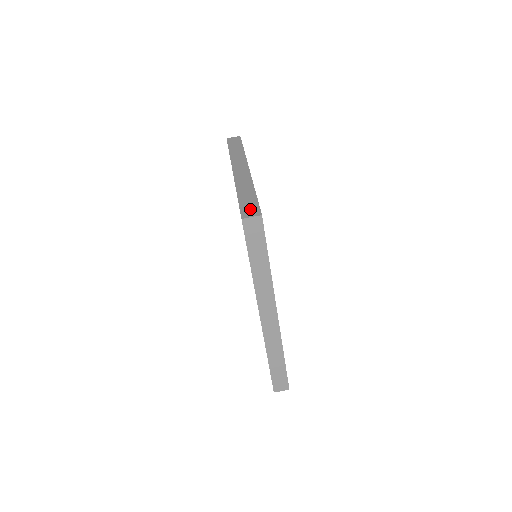
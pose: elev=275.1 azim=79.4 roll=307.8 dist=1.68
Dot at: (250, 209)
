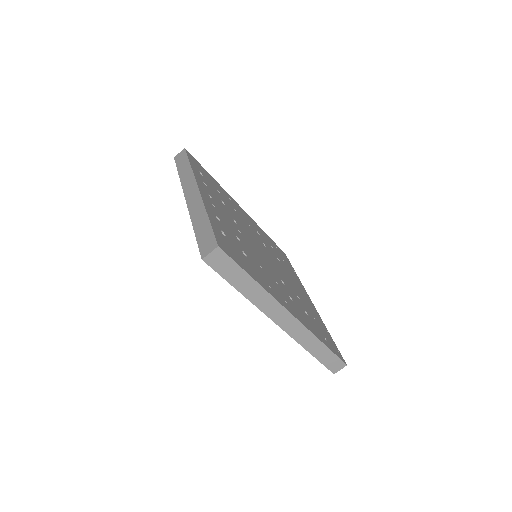
Dot at: (207, 243)
